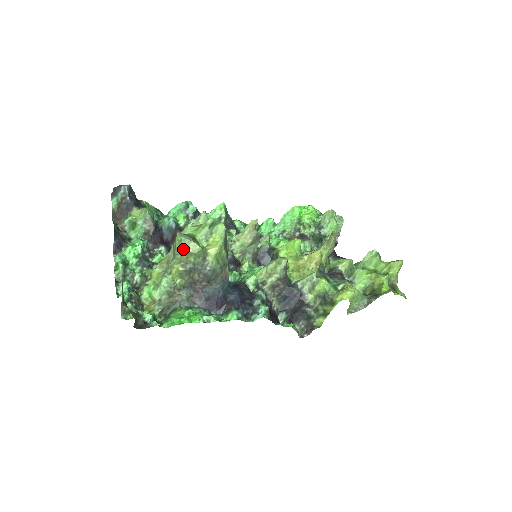
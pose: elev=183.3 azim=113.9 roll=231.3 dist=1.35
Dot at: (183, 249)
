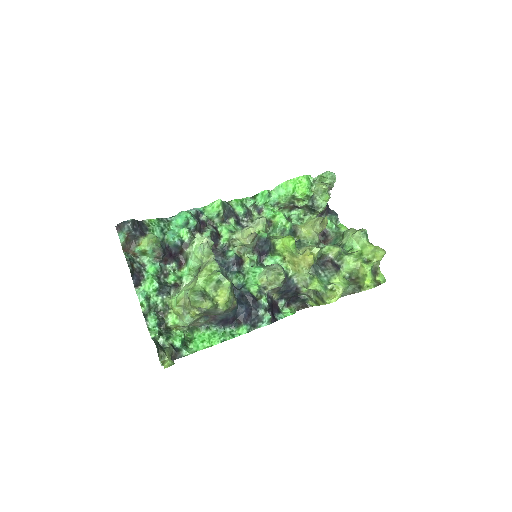
Dot at: (198, 307)
